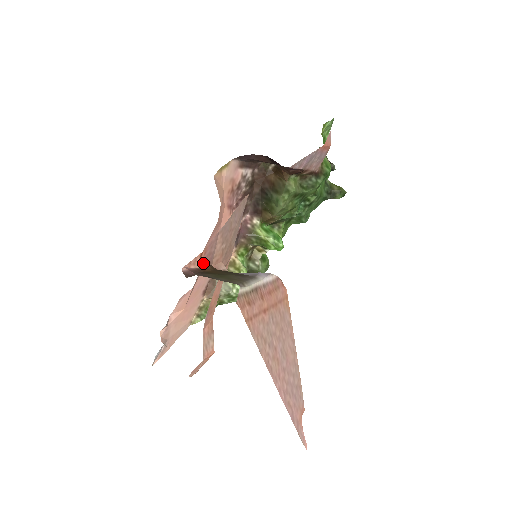
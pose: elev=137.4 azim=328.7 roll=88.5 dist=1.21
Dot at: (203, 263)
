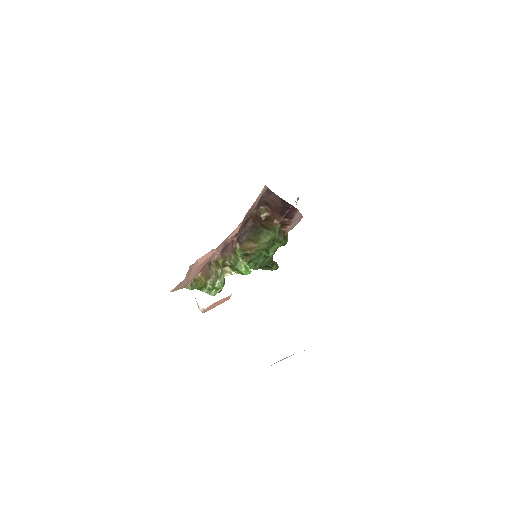
Dot at: occluded
